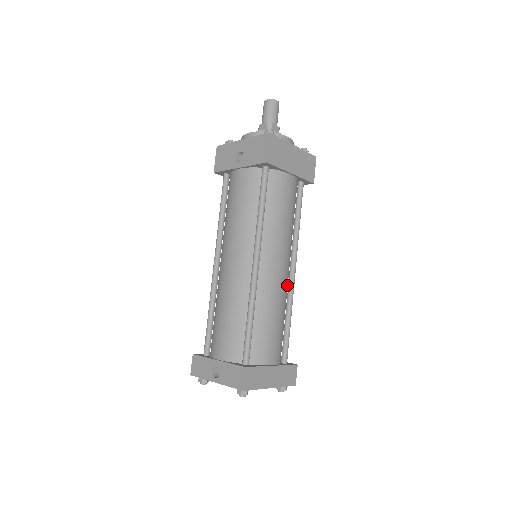
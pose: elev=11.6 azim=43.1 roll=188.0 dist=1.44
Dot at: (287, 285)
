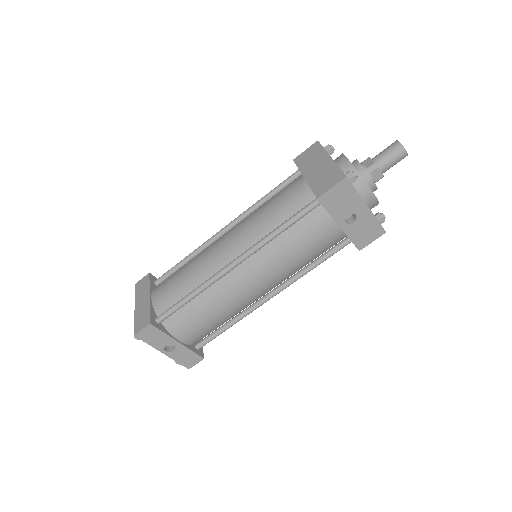
Dot at: occluded
